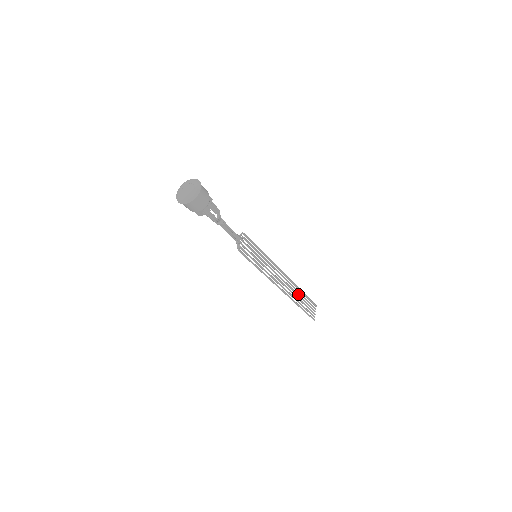
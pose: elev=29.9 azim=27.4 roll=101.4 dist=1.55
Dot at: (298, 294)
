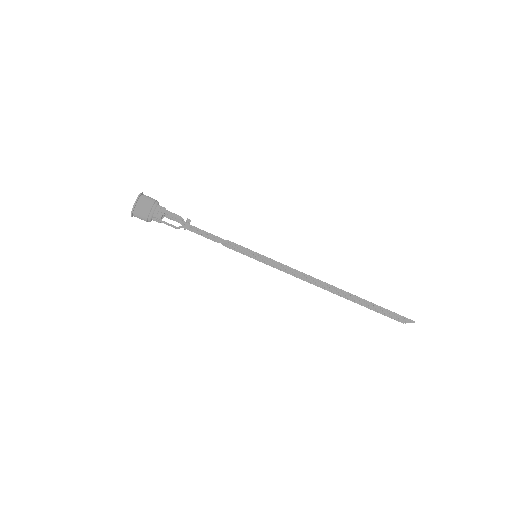
Dot at: (356, 300)
